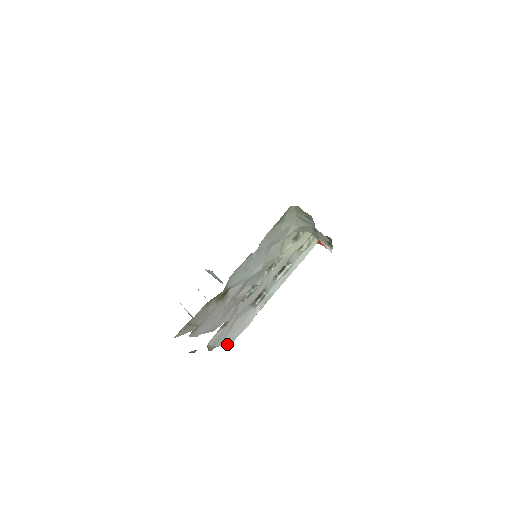
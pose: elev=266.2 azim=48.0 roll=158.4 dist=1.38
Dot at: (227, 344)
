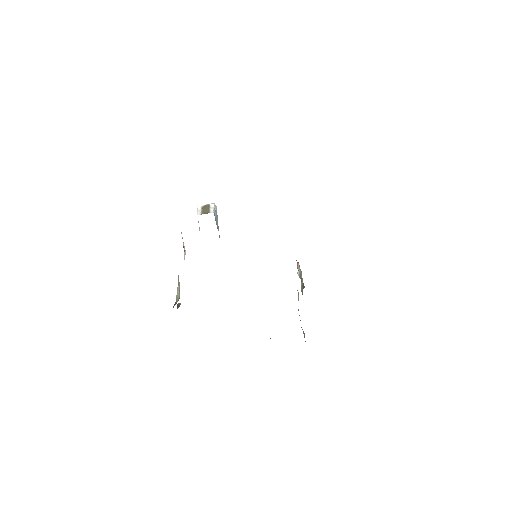
Dot at: occluded
